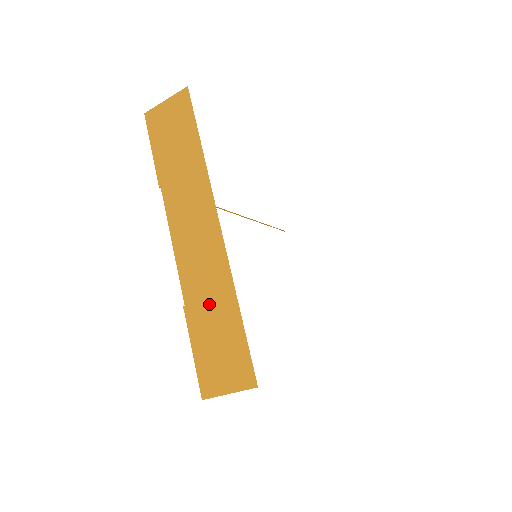
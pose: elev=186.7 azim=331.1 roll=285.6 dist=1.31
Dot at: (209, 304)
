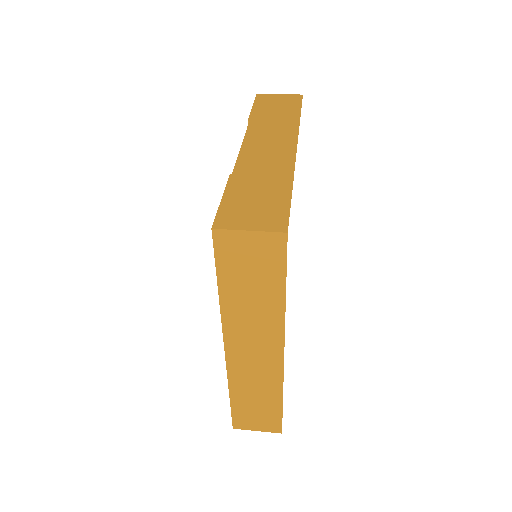
Dot at: (260, 178)
